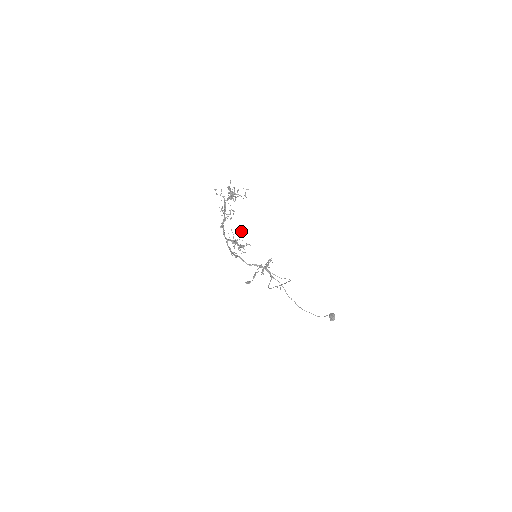
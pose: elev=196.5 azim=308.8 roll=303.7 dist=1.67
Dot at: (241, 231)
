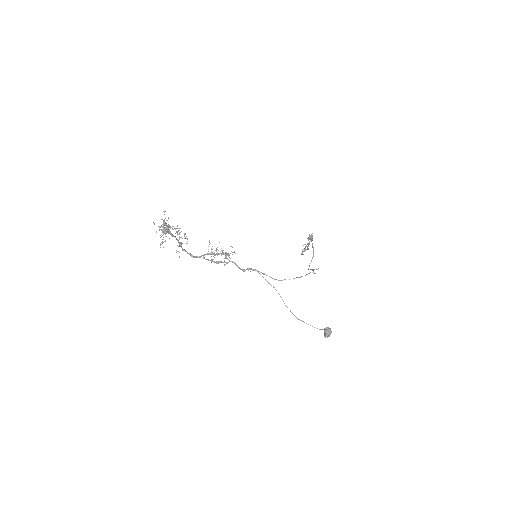
Dot at: occluded
